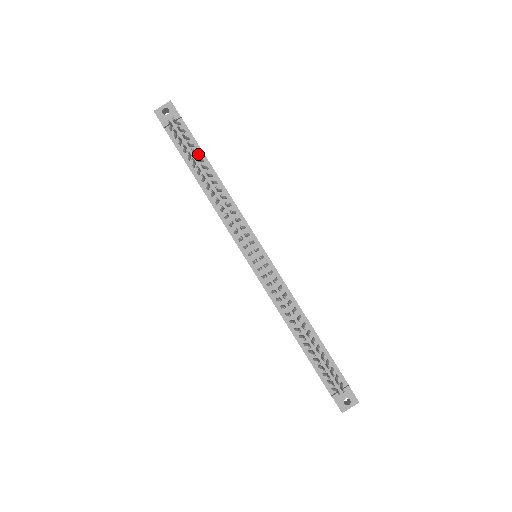
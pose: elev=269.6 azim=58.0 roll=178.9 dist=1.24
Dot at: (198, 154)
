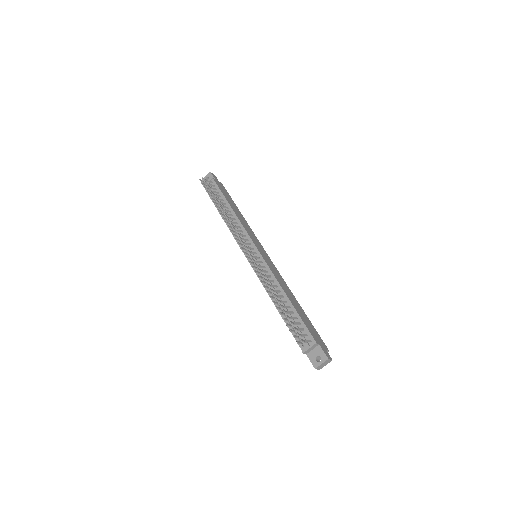
Dot at: (221, 197)
